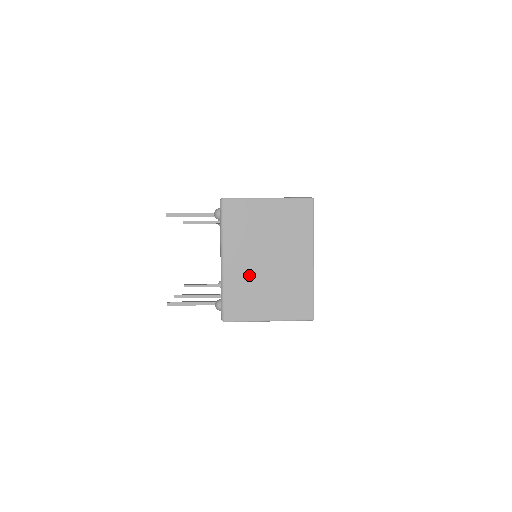
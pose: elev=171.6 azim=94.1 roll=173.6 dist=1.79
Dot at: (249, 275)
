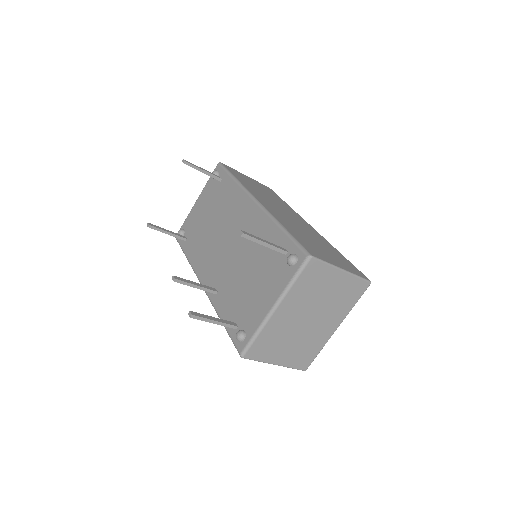
Dot at: (286, 327)
